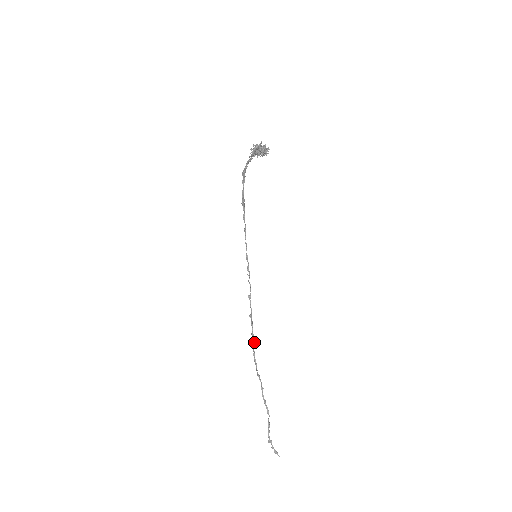
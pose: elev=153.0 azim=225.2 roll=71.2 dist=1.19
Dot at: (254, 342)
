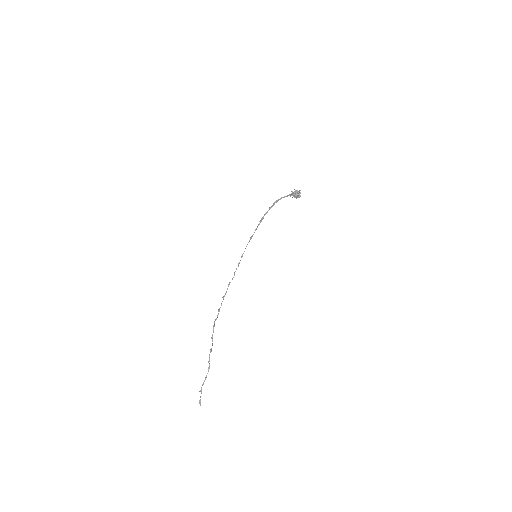
Dot at: occluded
